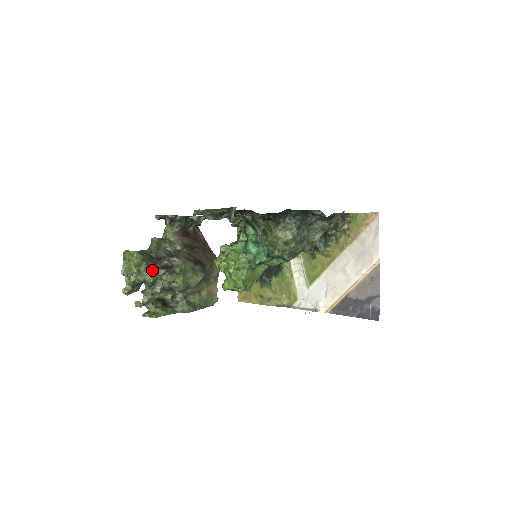
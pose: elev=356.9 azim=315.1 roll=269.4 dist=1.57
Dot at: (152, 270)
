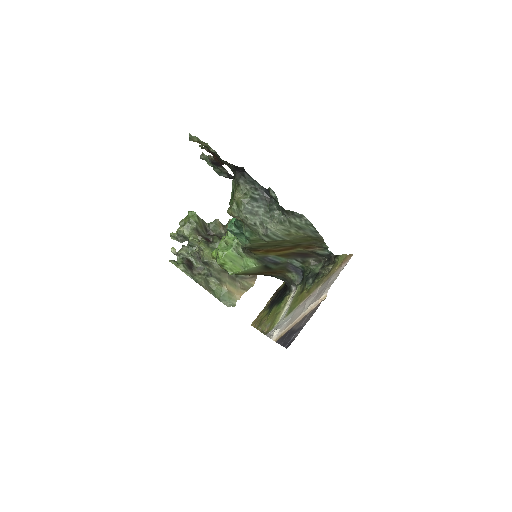
Dot at: (197, 233)
